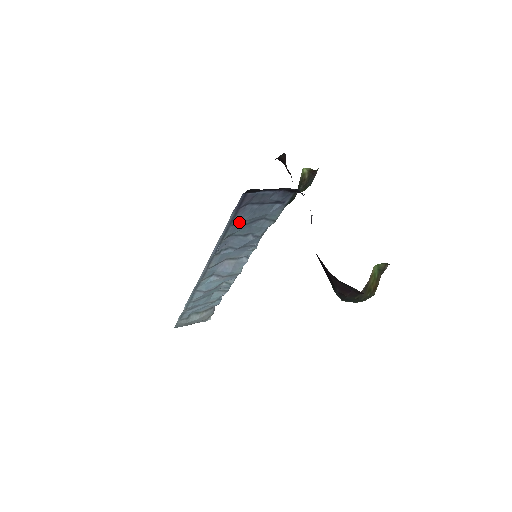
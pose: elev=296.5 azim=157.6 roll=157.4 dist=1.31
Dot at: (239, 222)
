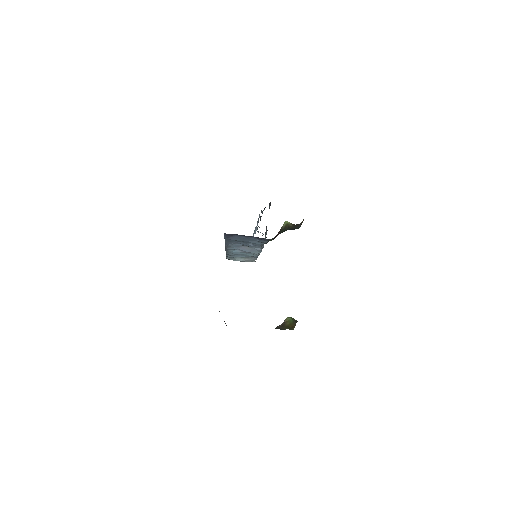
Dot at: occluded
